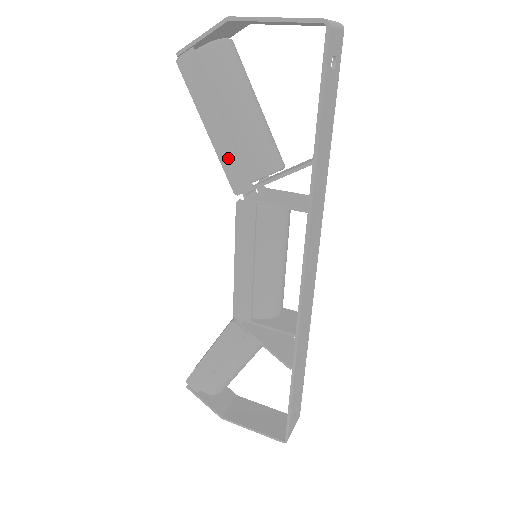
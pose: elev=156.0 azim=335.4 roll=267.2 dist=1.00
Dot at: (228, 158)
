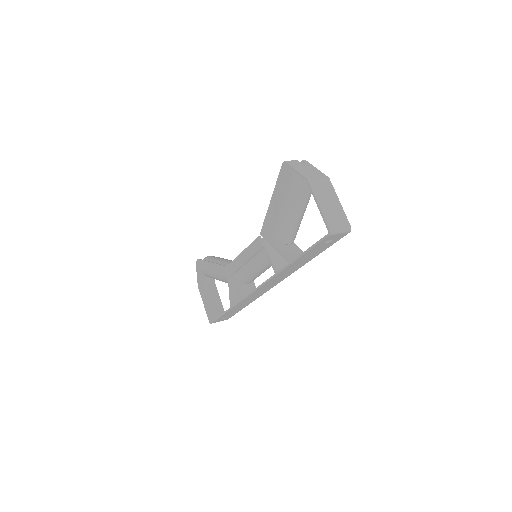
Dot at: (269, 220)
